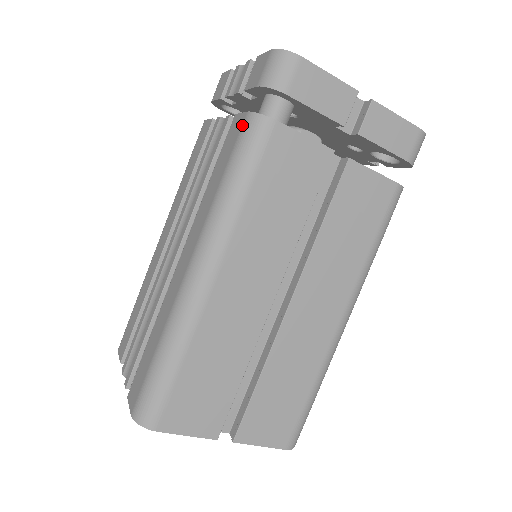
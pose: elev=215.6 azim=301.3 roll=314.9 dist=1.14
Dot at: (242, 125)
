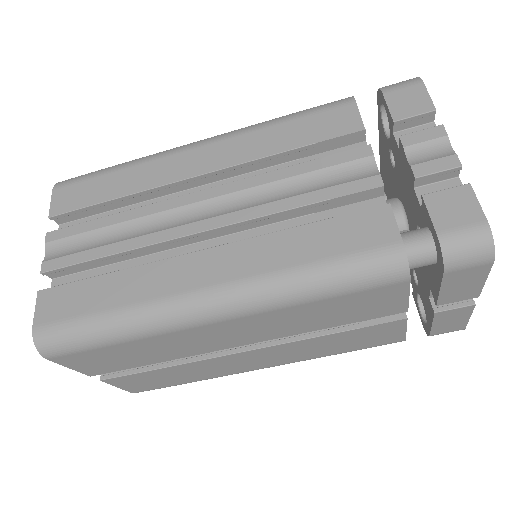
Dot at: (385, 246)
